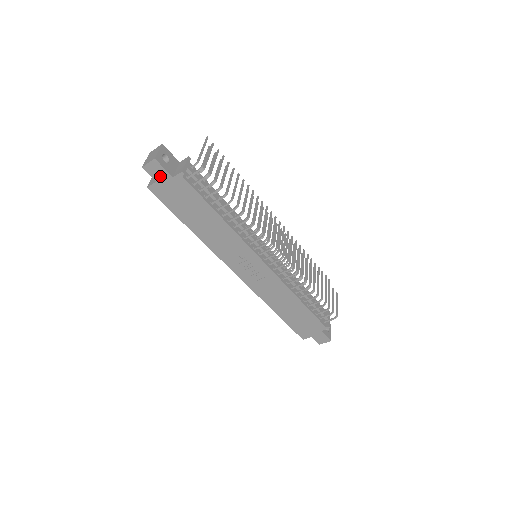
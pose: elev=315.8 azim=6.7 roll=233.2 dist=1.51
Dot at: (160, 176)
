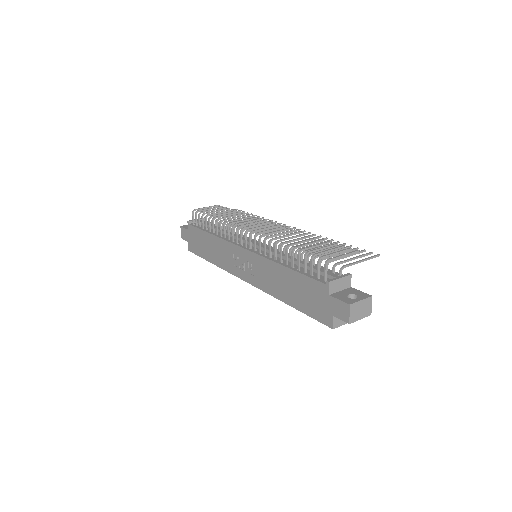
Dot at: (186, 235)
